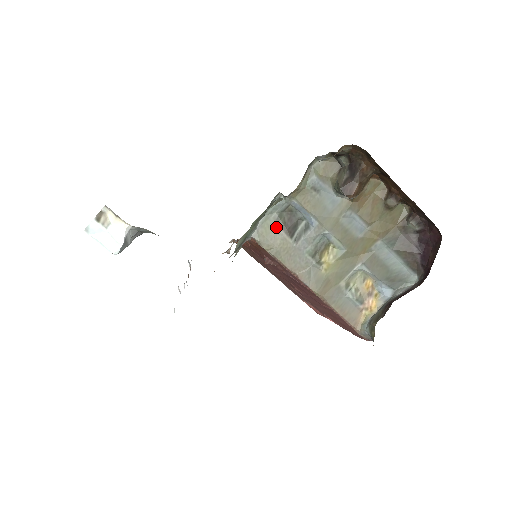
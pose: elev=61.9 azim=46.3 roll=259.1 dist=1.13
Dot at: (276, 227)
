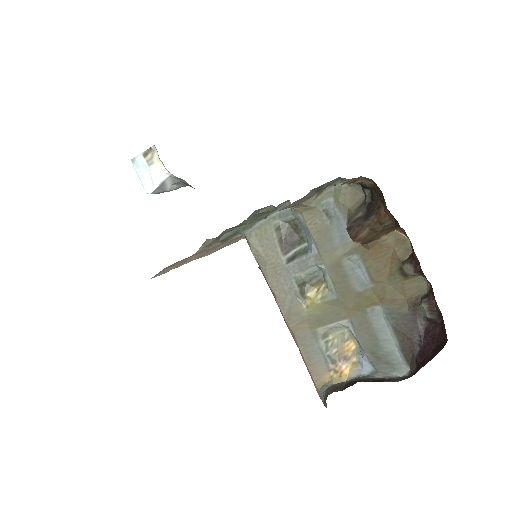
Dot at: (273, 236)
